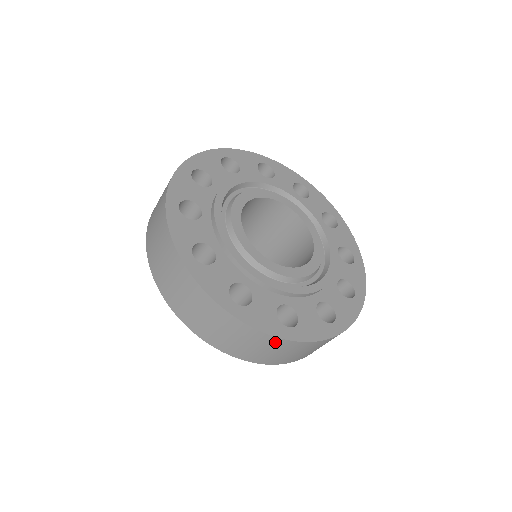
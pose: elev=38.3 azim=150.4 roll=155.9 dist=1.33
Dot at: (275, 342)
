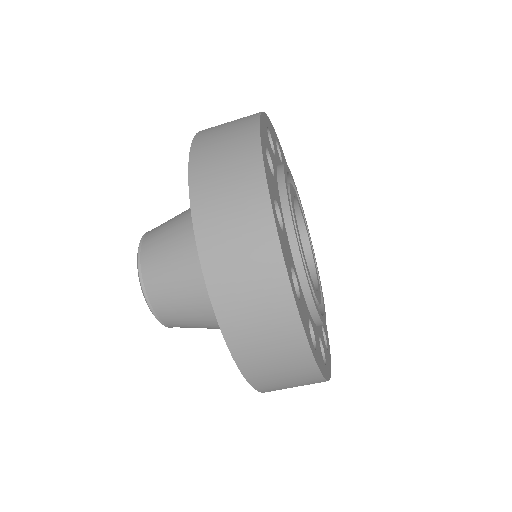
Dot at: (301, 357)
